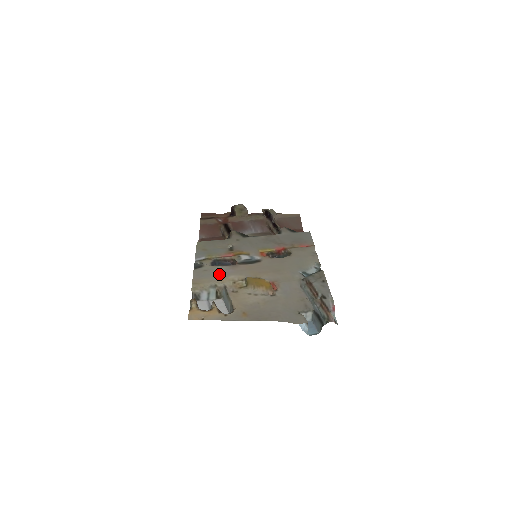
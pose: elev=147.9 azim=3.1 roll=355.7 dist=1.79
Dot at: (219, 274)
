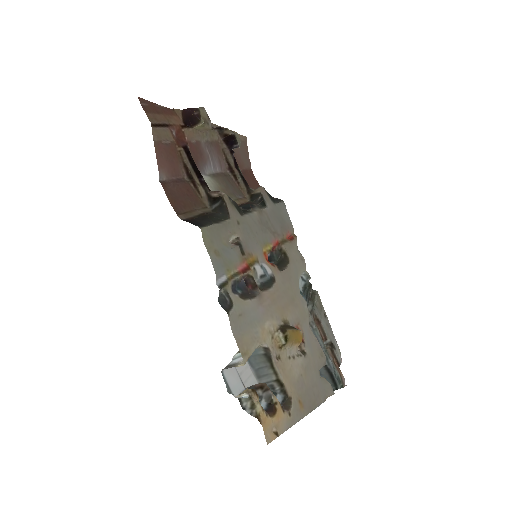
Dot at: (255, 321)
